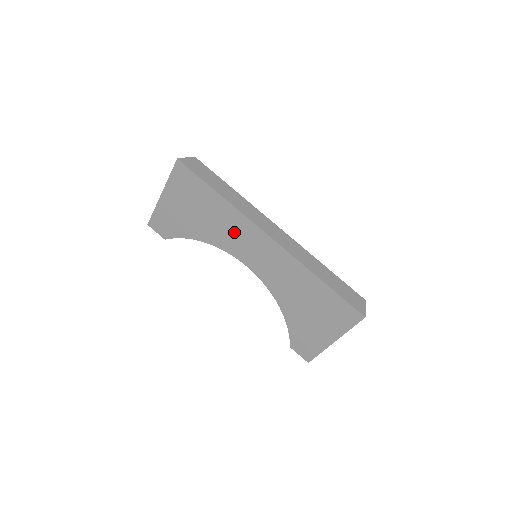
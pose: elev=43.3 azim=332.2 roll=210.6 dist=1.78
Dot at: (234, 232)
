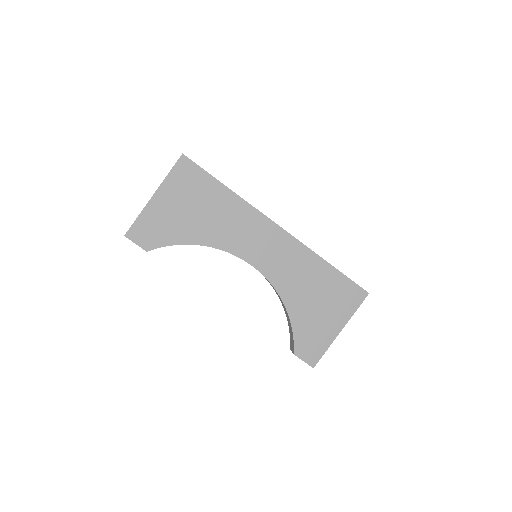
Dot at: (240, 227)
